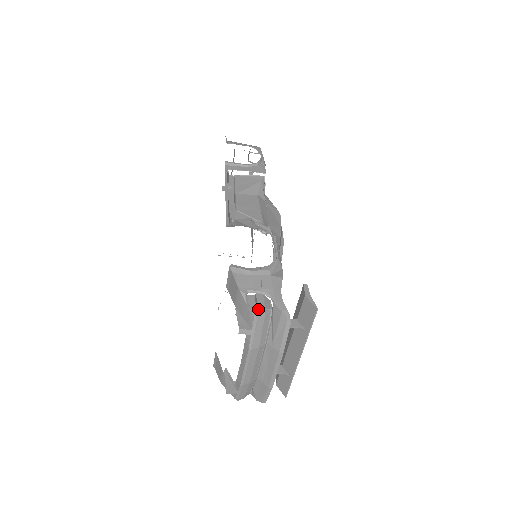
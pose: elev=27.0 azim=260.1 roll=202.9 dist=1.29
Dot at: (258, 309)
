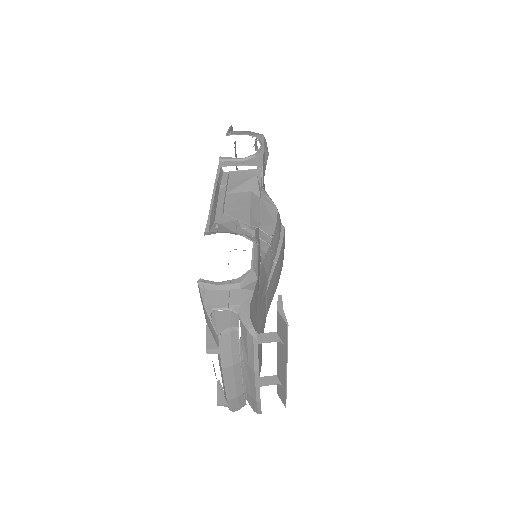
Dot at: (222, 328)
